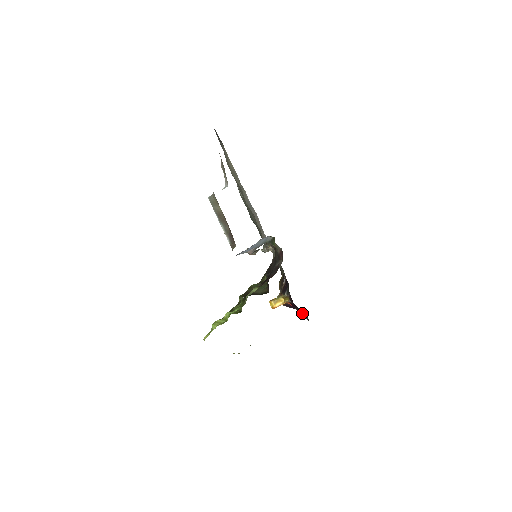
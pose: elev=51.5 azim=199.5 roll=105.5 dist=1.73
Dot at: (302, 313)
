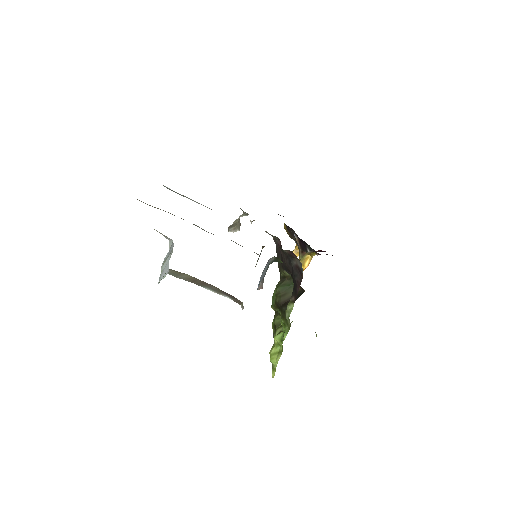
Dot at: occluded
